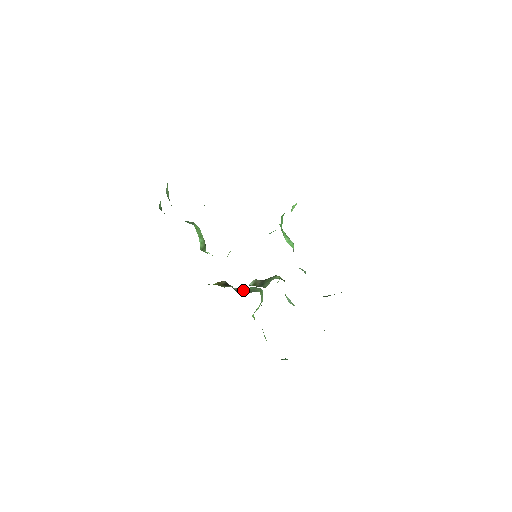
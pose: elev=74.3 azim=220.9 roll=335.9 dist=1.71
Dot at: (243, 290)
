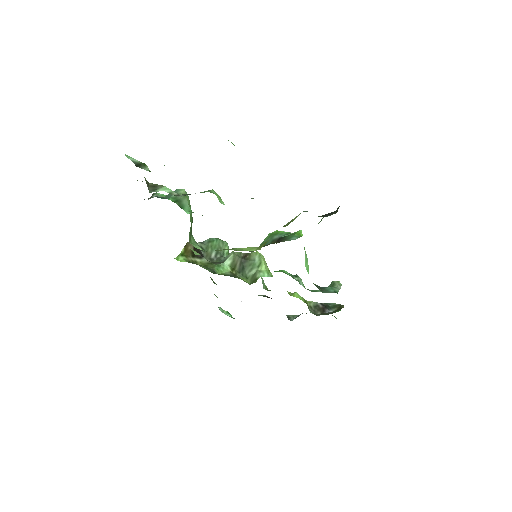
Dot at: (208, 248)
